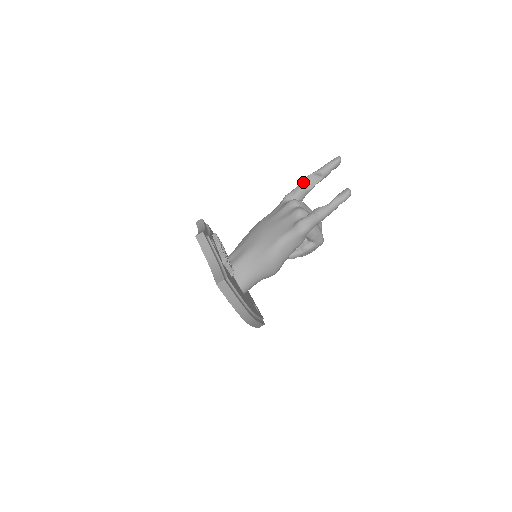
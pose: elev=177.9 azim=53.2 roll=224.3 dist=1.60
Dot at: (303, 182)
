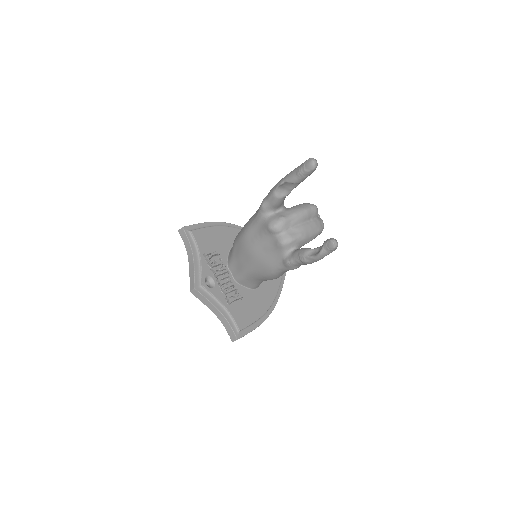
Dot at: (276, 191)
